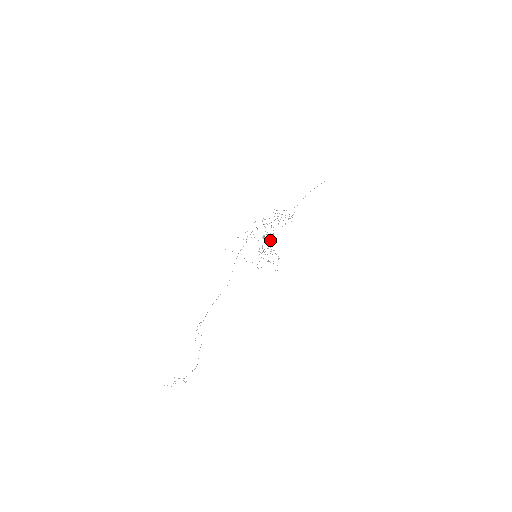
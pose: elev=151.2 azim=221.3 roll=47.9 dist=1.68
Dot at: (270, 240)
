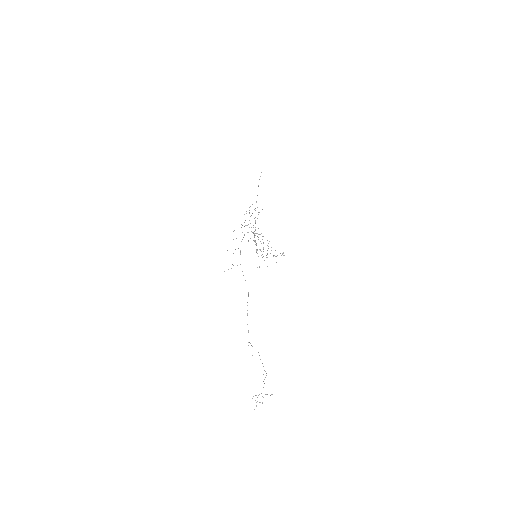
Dot at: occluded
